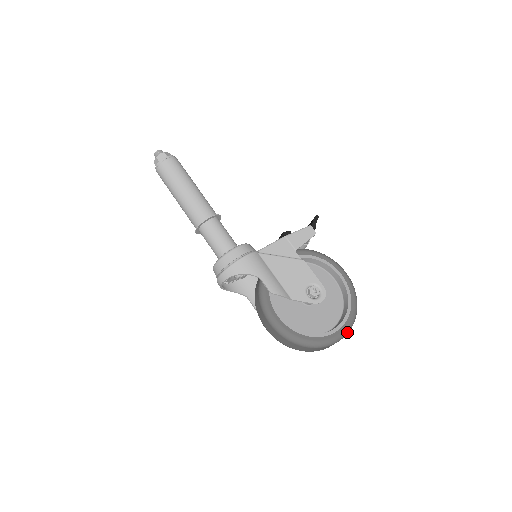
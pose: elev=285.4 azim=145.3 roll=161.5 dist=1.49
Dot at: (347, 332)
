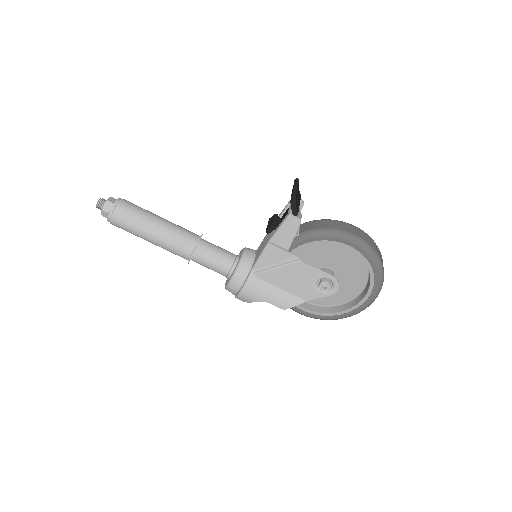
Dot at: (377, 295)
